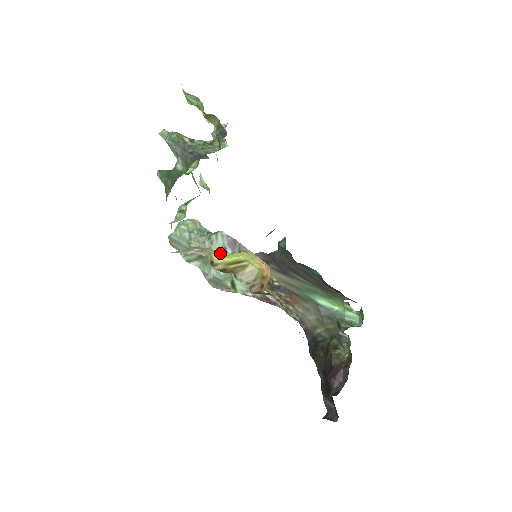
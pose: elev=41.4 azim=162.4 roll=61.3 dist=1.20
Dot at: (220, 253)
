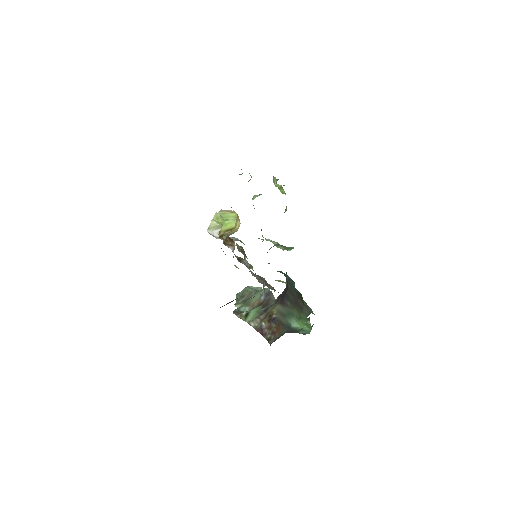
Dot at: (225, 221)
